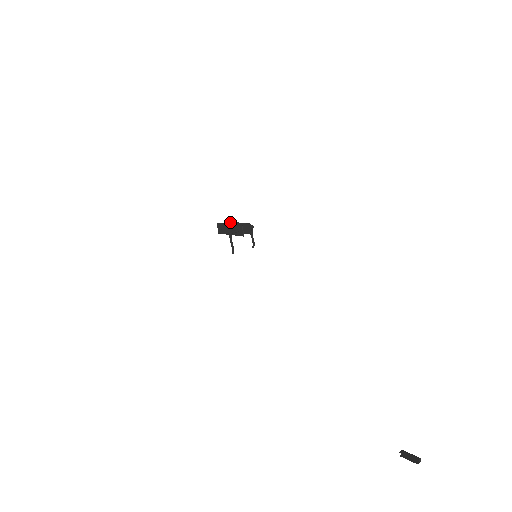
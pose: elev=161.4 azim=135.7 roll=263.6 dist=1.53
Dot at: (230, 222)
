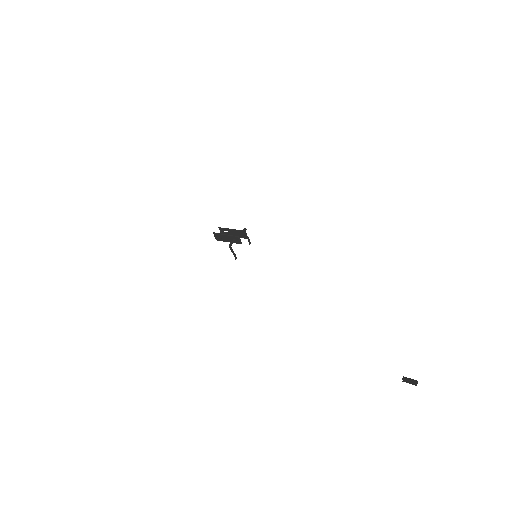
Dot at: (224, 228)
